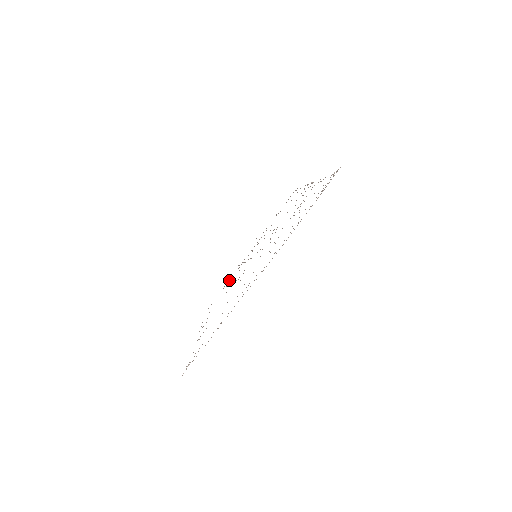
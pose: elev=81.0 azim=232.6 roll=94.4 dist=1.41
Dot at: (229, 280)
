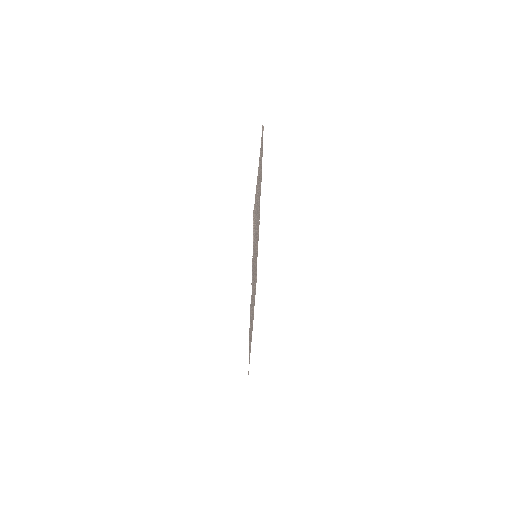
Dot at: (251, 335)
